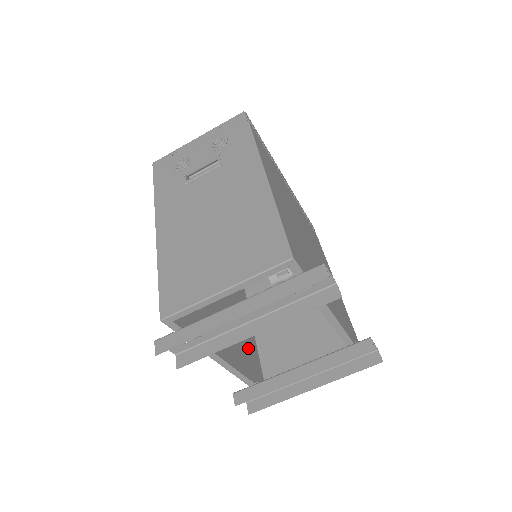
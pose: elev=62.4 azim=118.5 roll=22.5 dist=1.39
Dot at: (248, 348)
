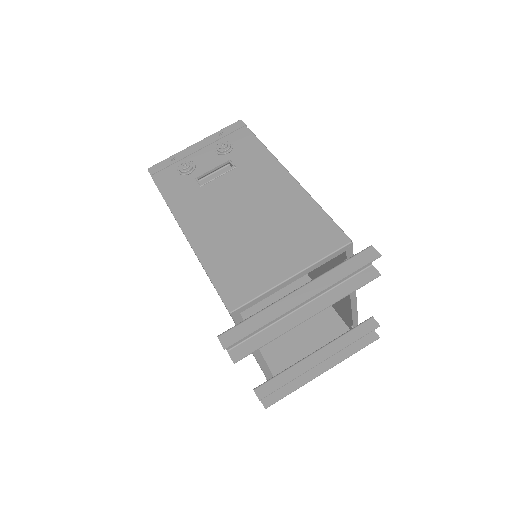
Dot at: occluded
